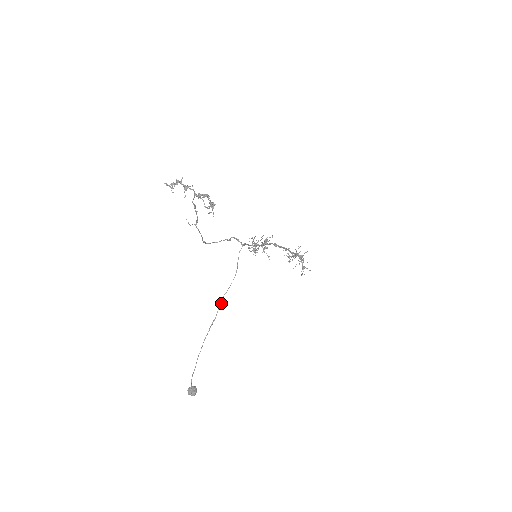
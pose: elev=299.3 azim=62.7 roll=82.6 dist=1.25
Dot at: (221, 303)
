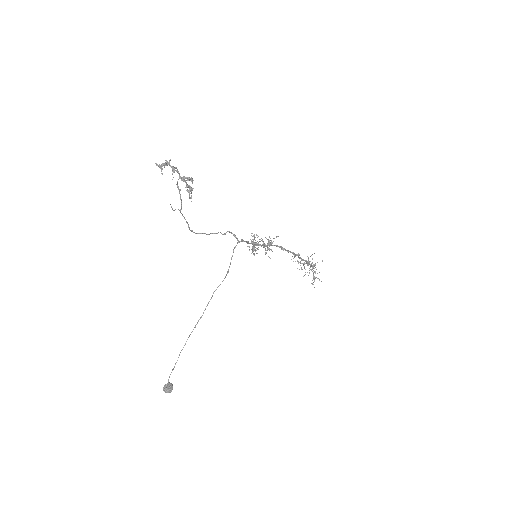
Dot at: occluded
